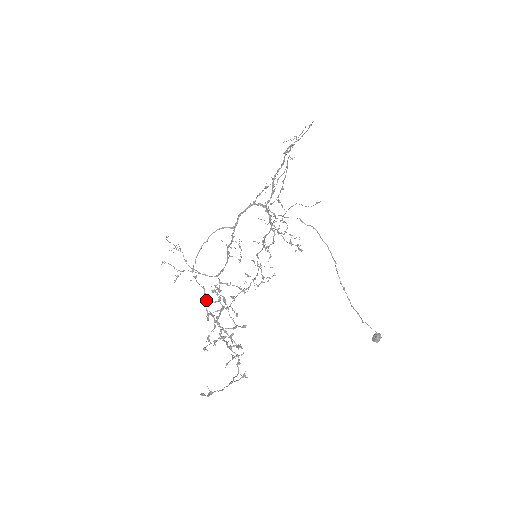
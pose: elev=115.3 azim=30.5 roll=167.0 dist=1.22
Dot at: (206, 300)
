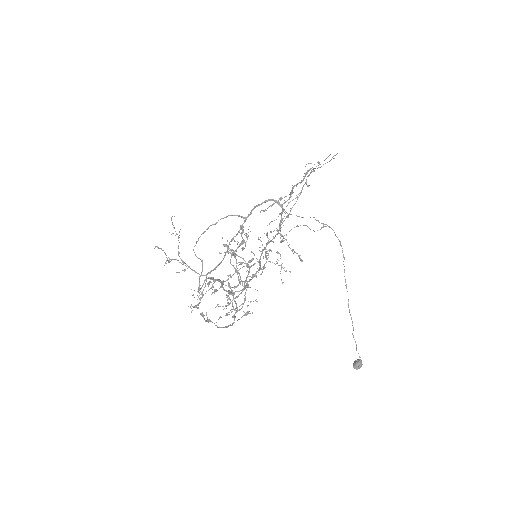
Dot at: (201, 274)
